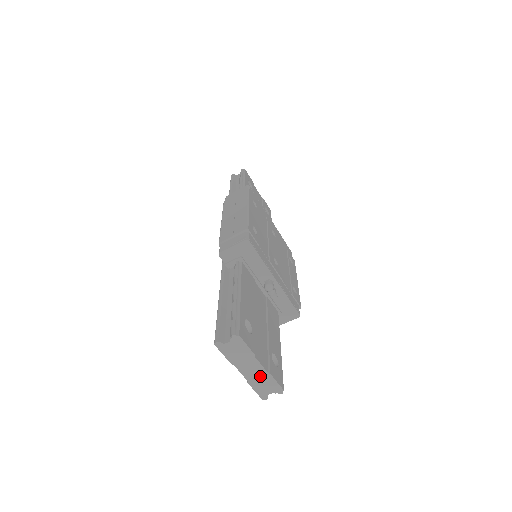
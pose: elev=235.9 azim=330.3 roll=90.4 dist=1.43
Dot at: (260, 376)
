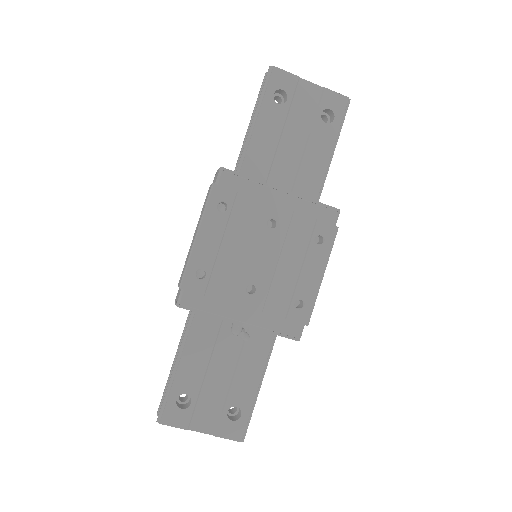
Dot at: occluded
